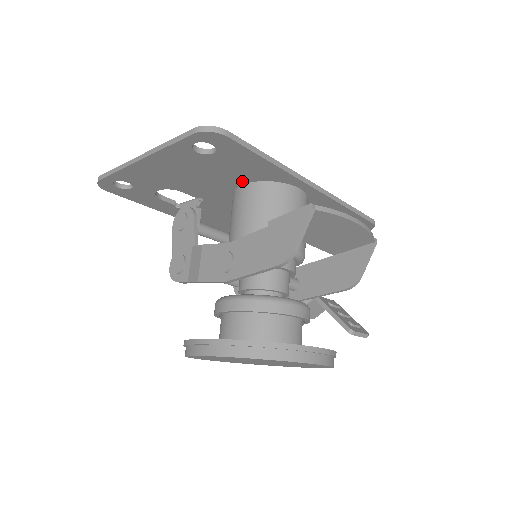
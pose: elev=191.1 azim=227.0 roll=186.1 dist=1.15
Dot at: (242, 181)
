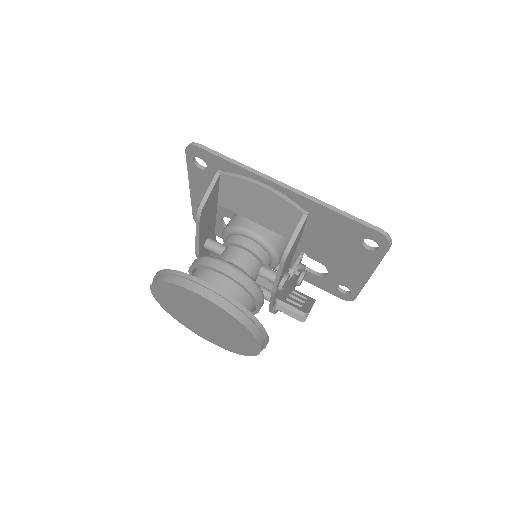
Dot at: occluded
